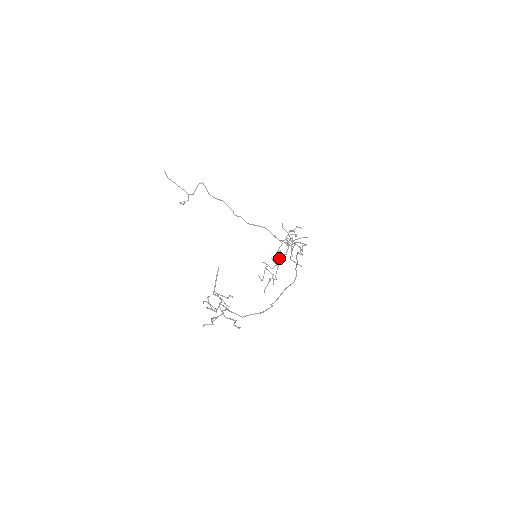
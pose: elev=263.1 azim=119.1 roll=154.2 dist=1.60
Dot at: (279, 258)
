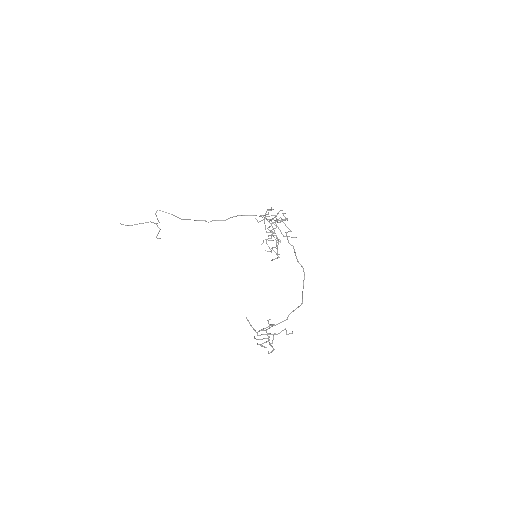
Dot at: (277, 254)
